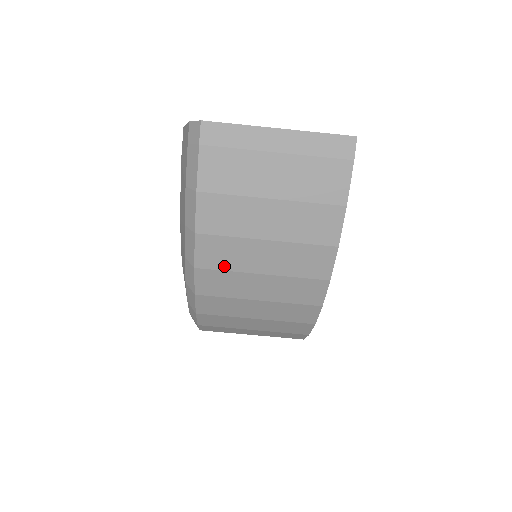
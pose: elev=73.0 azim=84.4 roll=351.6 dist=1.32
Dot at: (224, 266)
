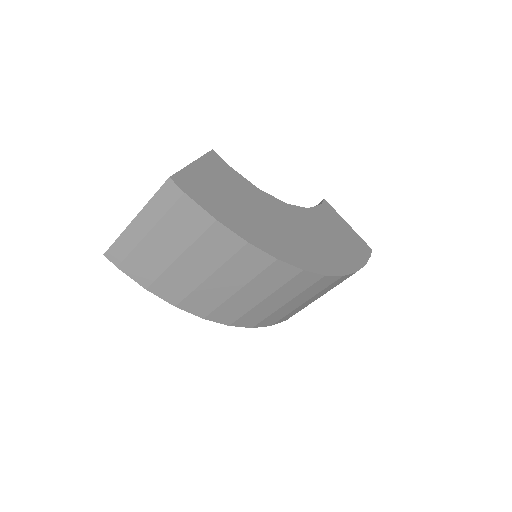
Dot at: (214, 306)
